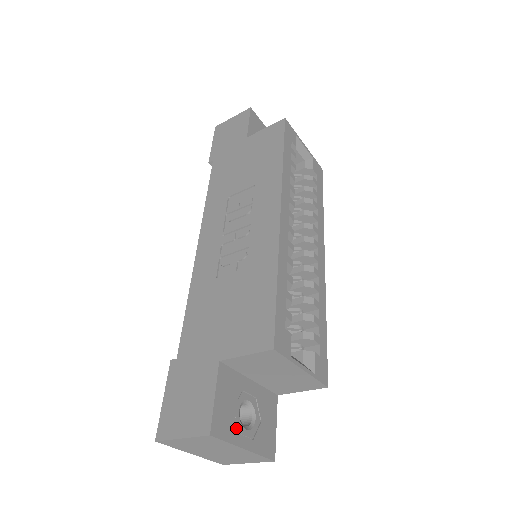
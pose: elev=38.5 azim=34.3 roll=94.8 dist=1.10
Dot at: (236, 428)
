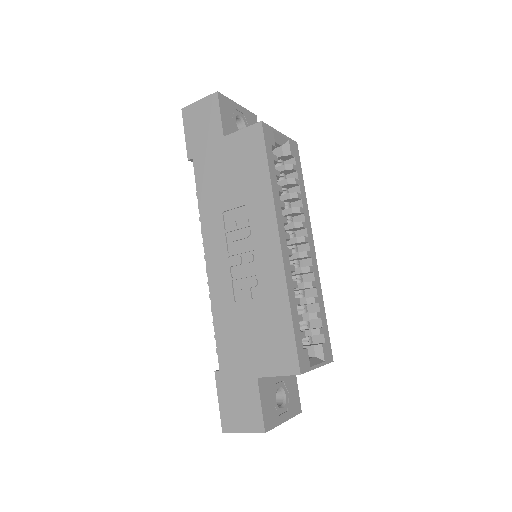
Dot at: (277, 413)
